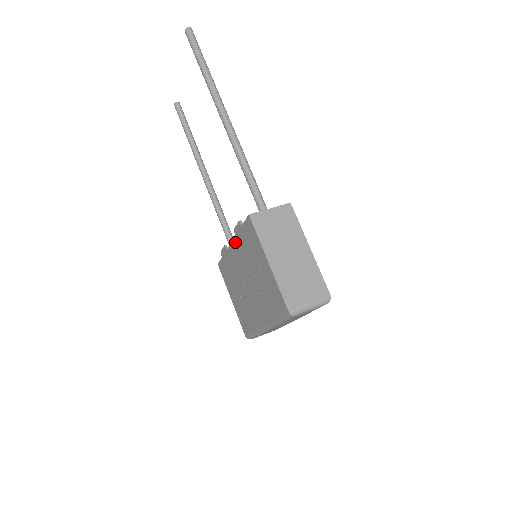
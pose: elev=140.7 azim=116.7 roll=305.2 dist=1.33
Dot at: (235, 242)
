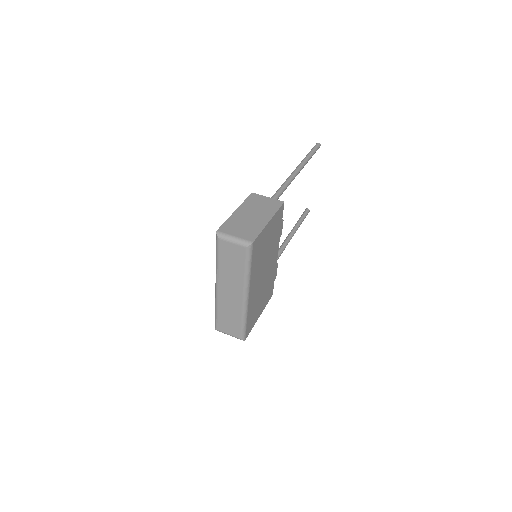
Dot at: occluded
